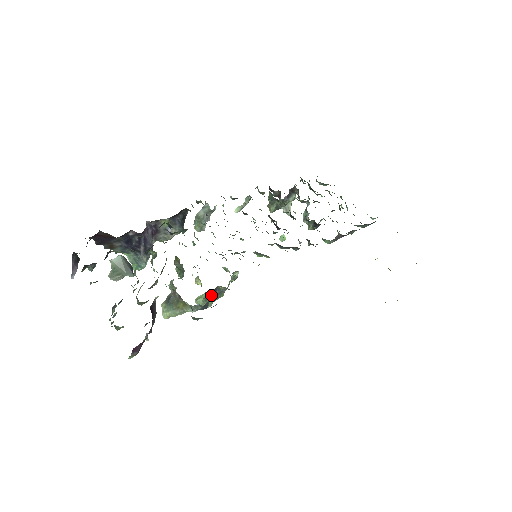
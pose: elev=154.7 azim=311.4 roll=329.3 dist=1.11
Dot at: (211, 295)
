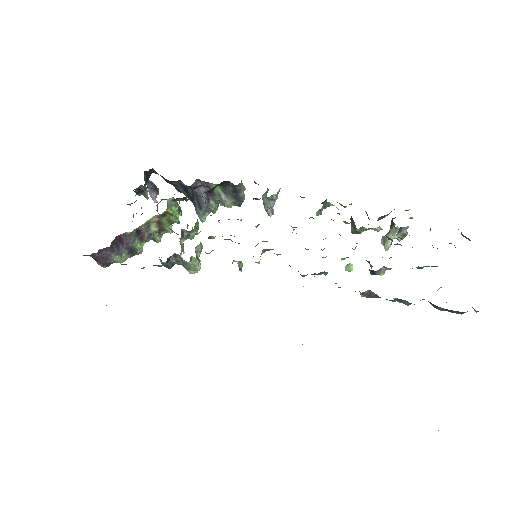
Dot at: (173, 259)
